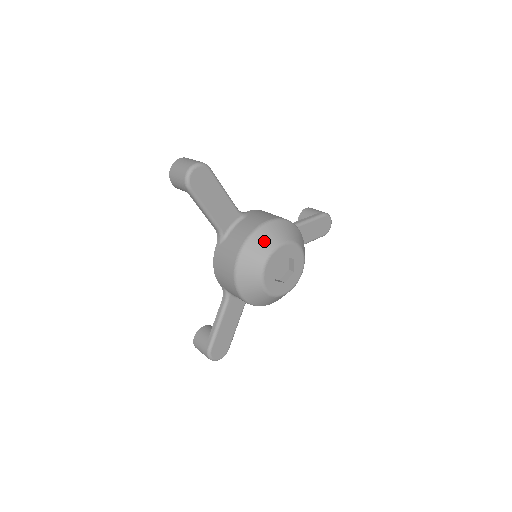
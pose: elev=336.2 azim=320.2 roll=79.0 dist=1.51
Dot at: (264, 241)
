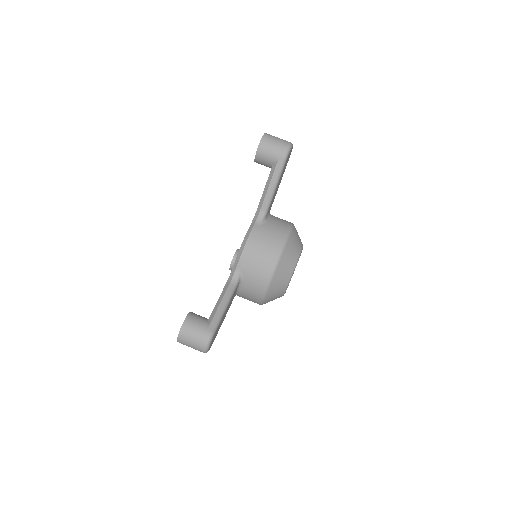
Dot at: (276, 293)
